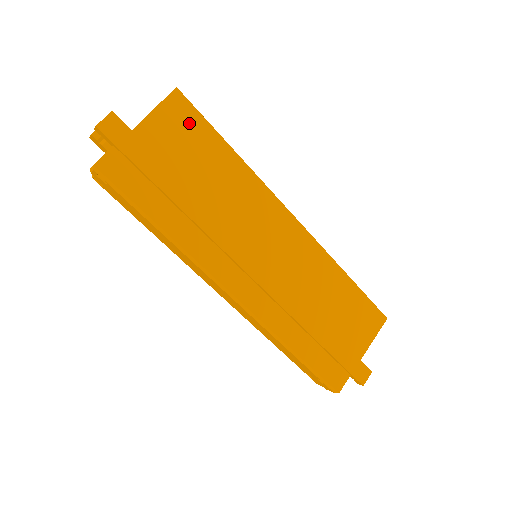
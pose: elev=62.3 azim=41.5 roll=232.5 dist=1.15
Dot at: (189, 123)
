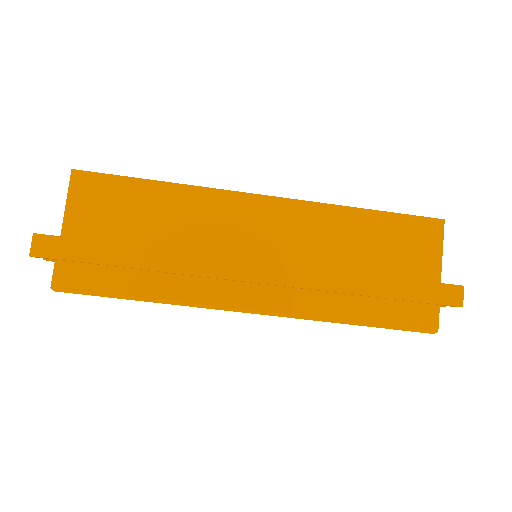
Dot at: (103, 190)
